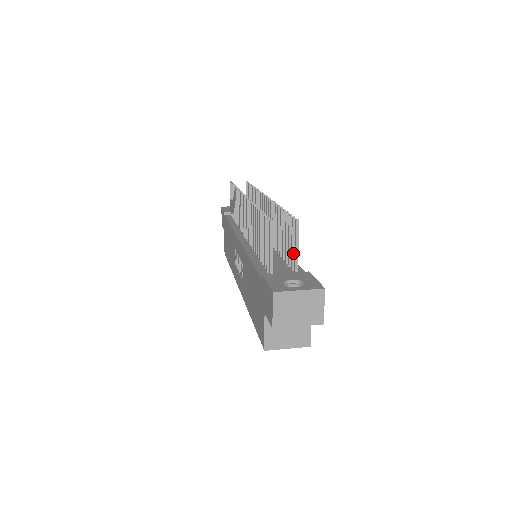
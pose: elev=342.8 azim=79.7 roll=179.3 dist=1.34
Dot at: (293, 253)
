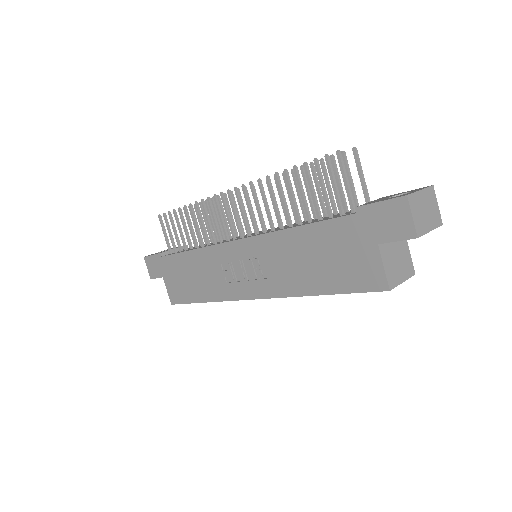
Dot at: (354, 190)
